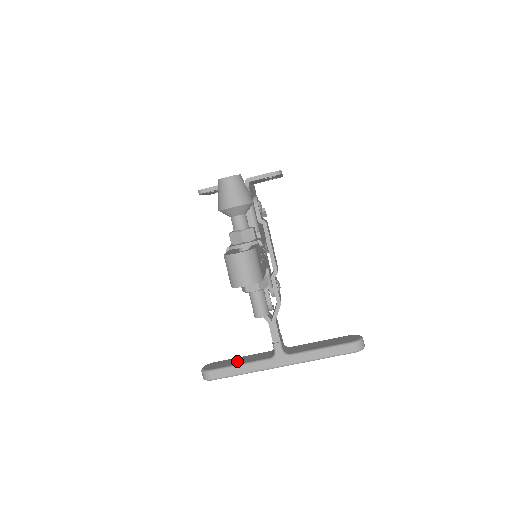
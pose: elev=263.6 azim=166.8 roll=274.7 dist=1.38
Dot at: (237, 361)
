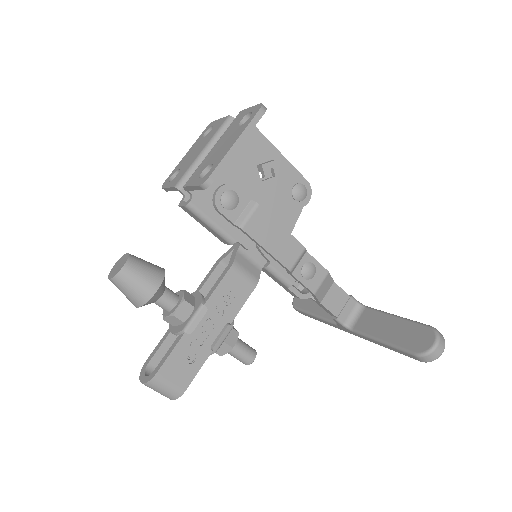
Dot at: (316, 305)
